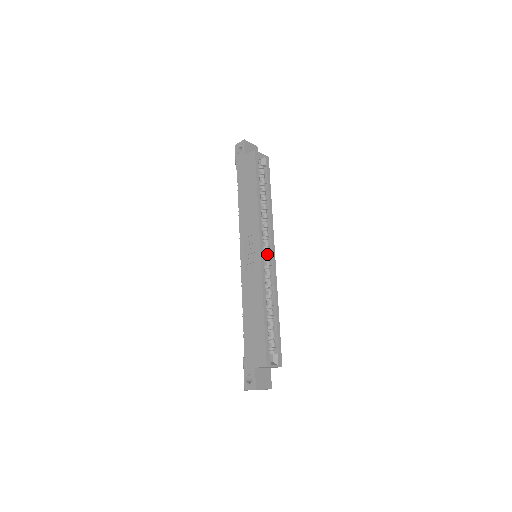
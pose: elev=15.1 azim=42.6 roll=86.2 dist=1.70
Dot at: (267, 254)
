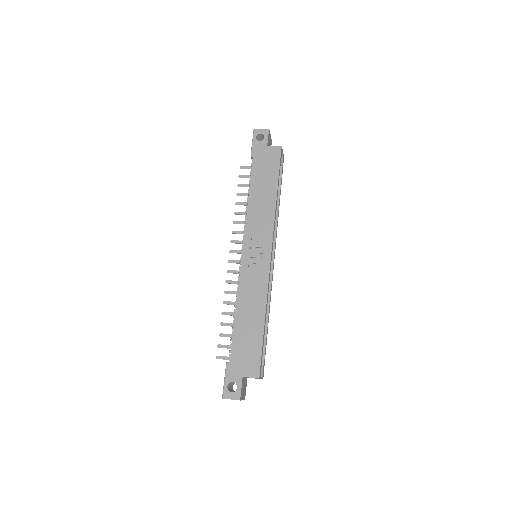
Dot at: occluded
